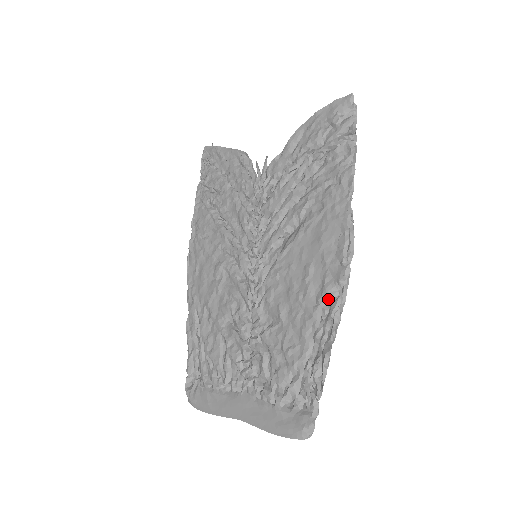
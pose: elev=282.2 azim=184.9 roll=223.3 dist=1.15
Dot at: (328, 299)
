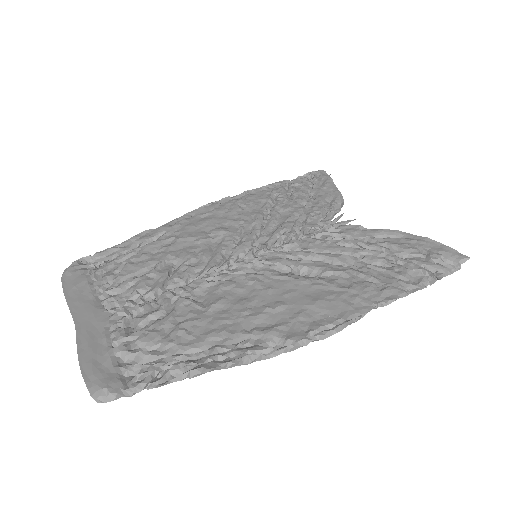
Dot at: (262, 339)
